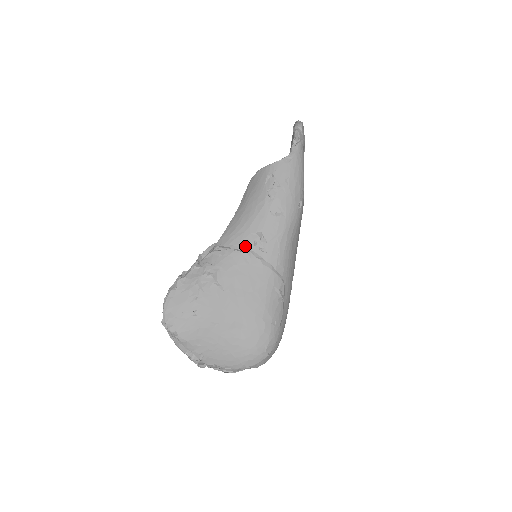
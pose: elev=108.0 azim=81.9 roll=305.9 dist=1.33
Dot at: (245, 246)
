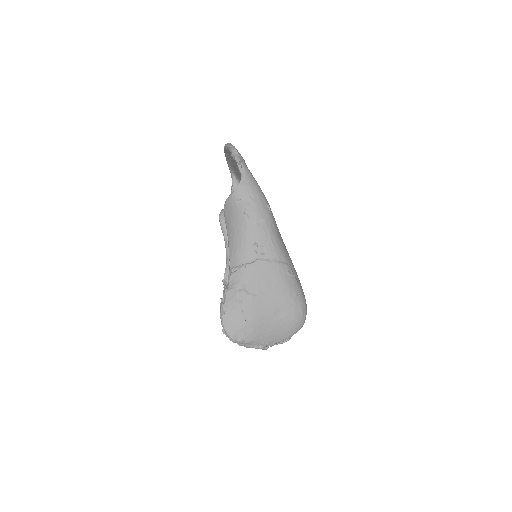
Dot at: (251, 258)
